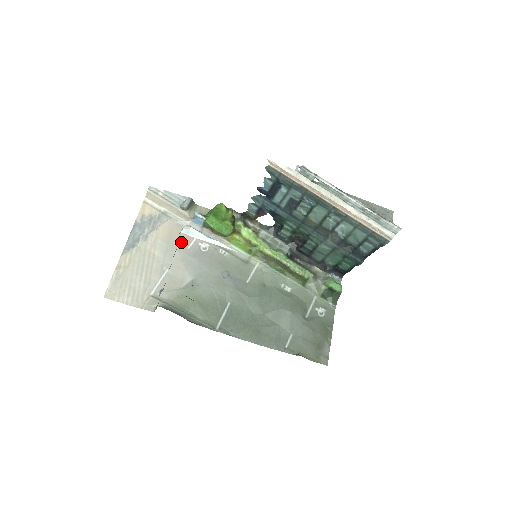
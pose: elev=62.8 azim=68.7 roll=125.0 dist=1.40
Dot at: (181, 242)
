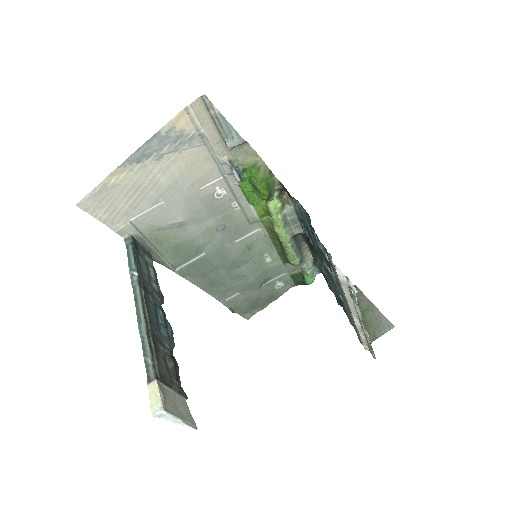
Dot at: (198, 179)
